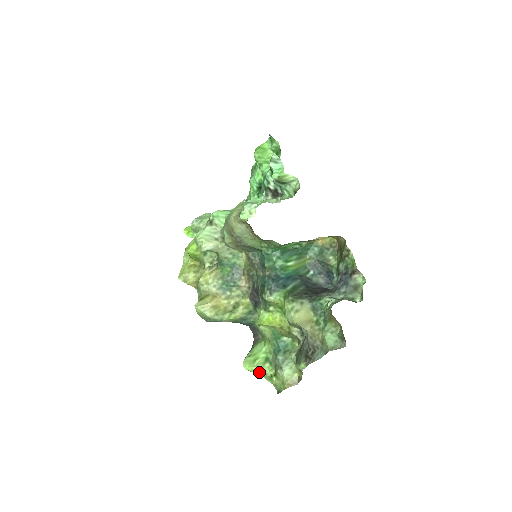
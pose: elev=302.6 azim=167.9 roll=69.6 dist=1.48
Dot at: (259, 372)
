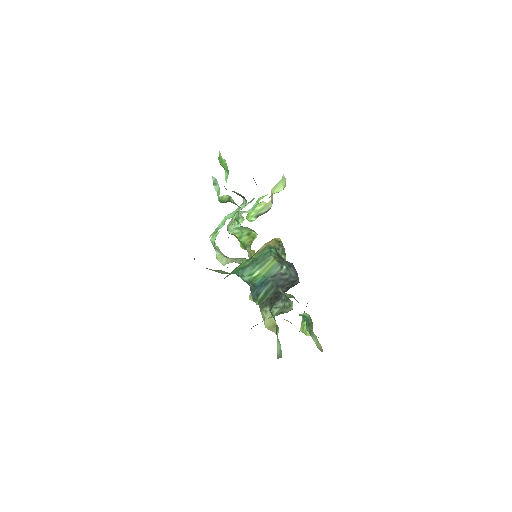
Dot at: occluded
